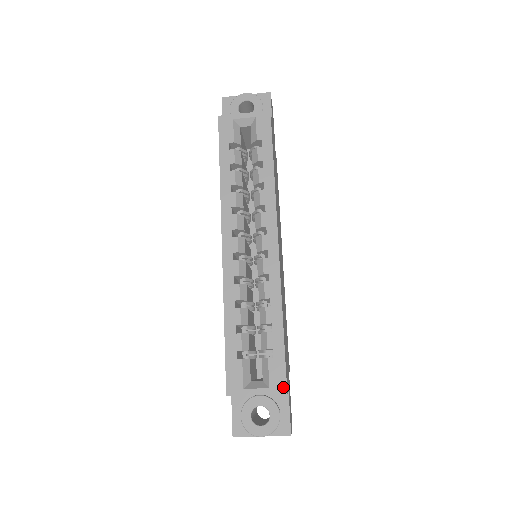
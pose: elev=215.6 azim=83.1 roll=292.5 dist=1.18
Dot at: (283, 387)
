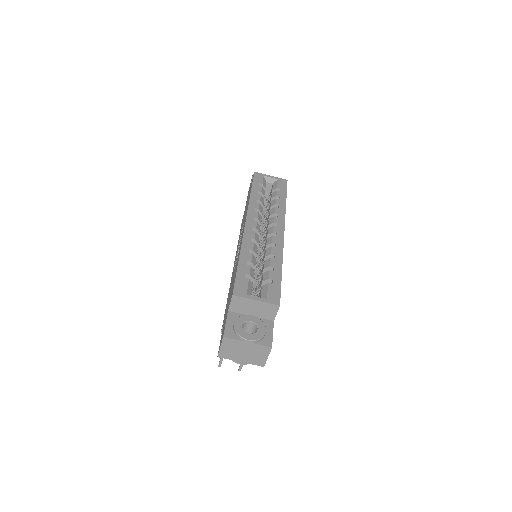
Dot at: (277, 301)
